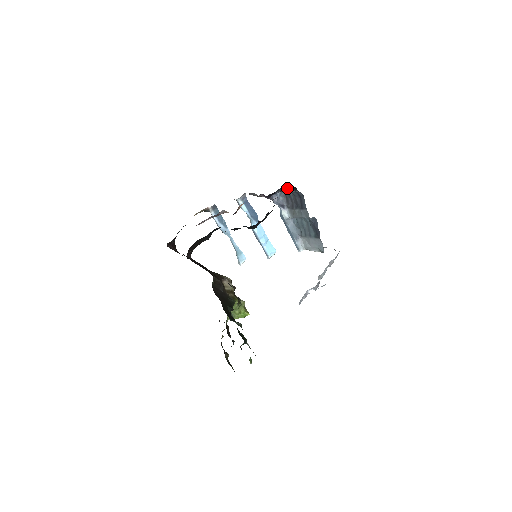
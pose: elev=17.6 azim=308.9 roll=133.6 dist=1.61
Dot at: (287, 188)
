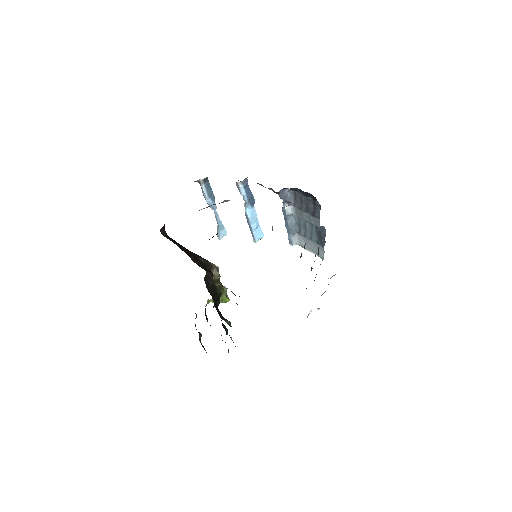
Dot at: (303, 192)
